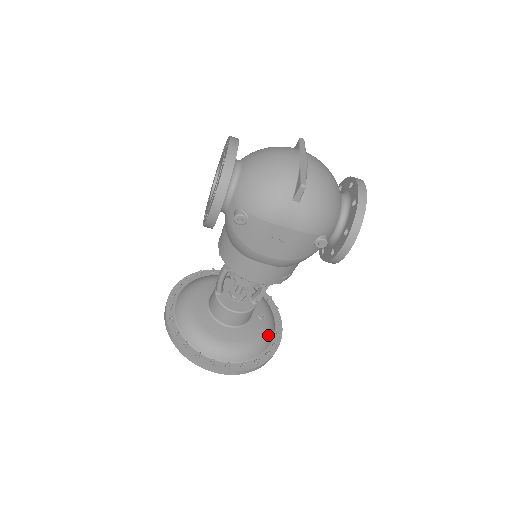
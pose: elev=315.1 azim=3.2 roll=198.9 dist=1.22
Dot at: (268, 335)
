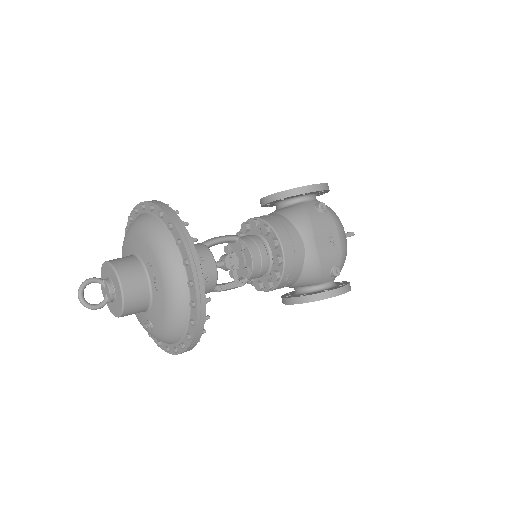
Dot at: occluded
